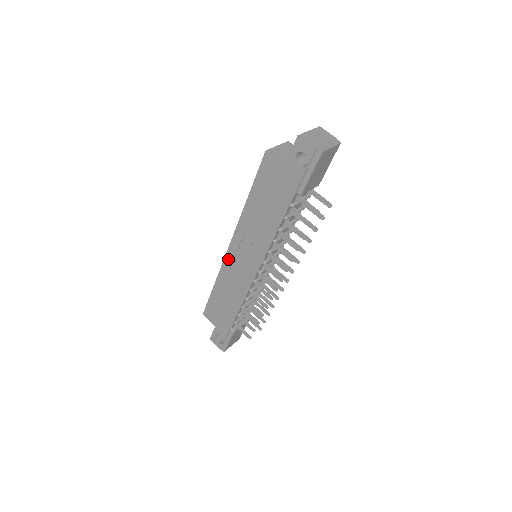
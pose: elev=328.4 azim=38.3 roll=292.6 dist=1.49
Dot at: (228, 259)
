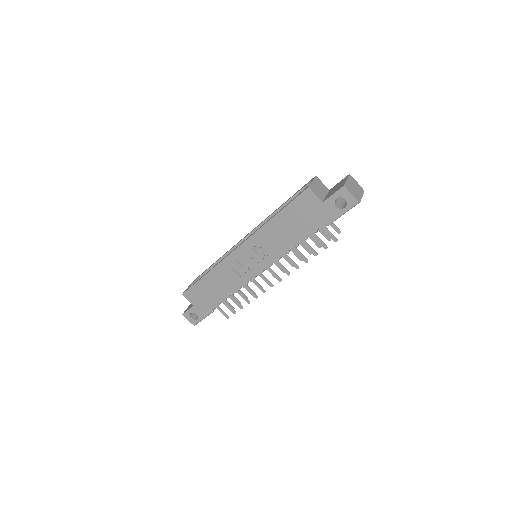
Dot at: (232, 257)
